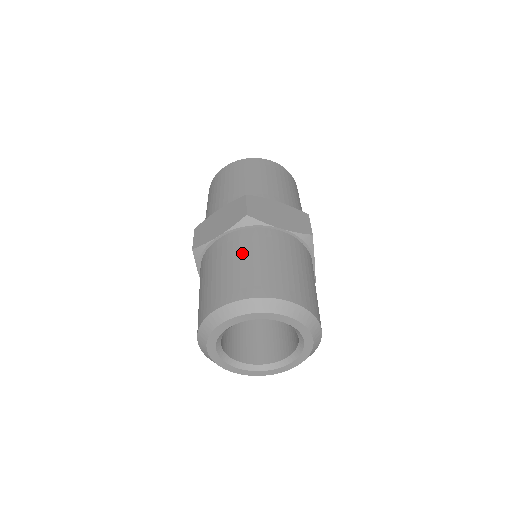
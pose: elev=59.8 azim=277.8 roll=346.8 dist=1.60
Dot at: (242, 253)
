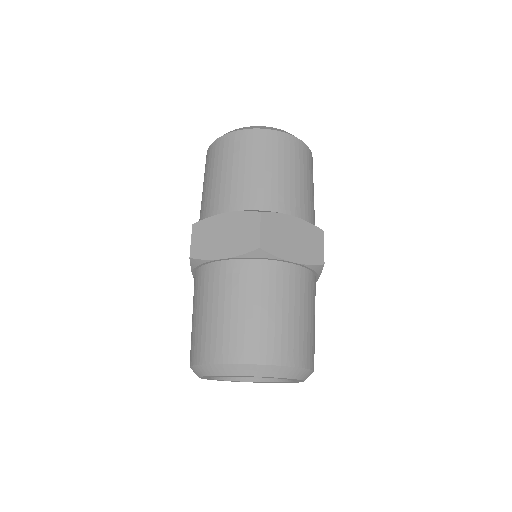
Dot at: (249, 297)
